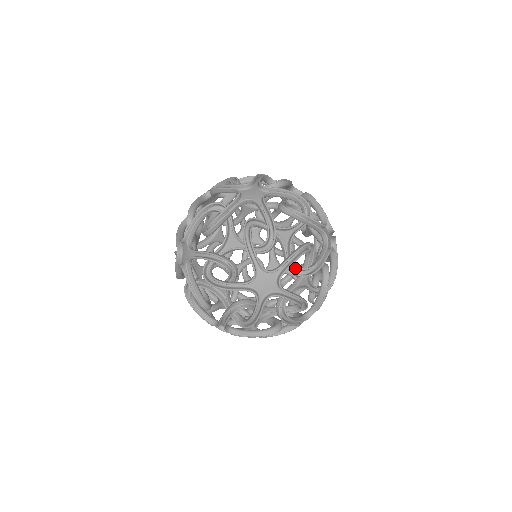
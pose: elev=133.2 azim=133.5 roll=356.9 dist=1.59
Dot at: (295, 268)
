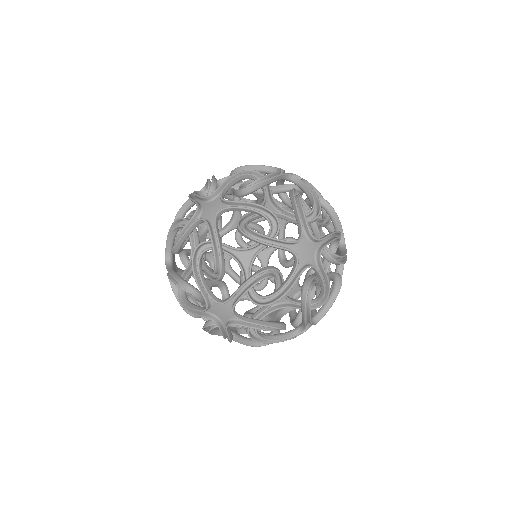
Dot at: (256, 294)
